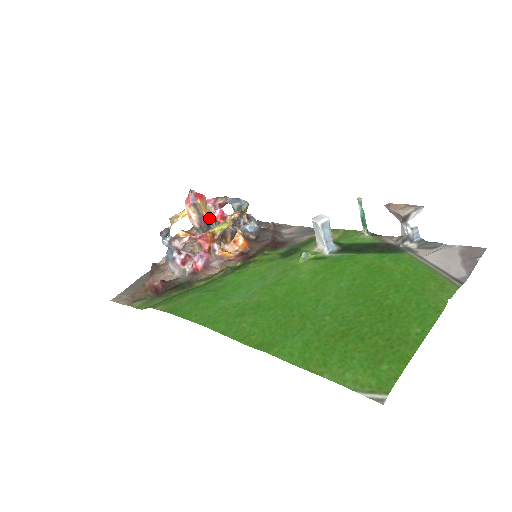
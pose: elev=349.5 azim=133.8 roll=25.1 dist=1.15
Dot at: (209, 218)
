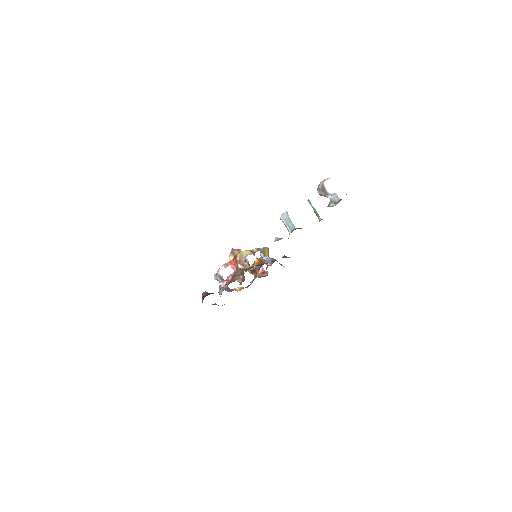
Dot at: occluded
